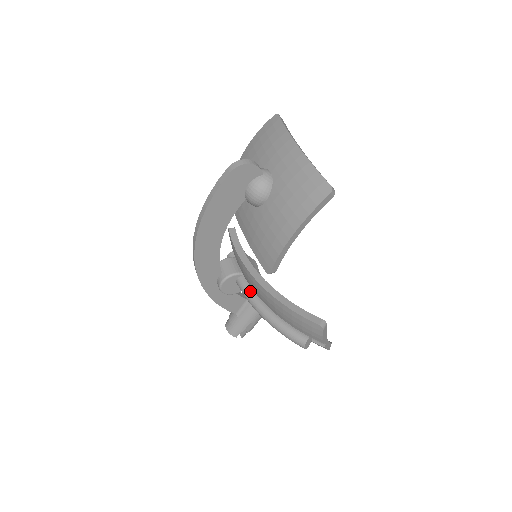
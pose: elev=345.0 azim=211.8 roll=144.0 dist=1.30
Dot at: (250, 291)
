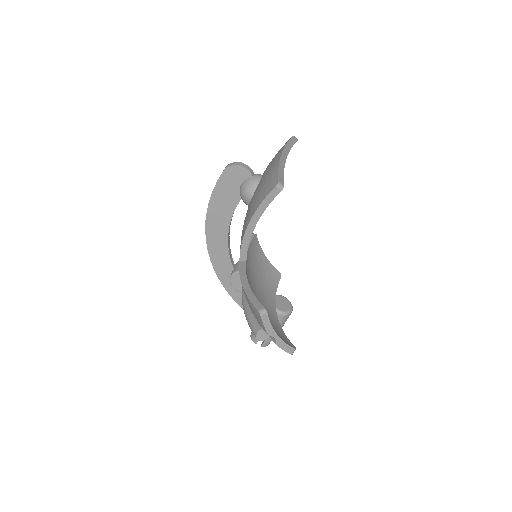
Dot at: occluded
